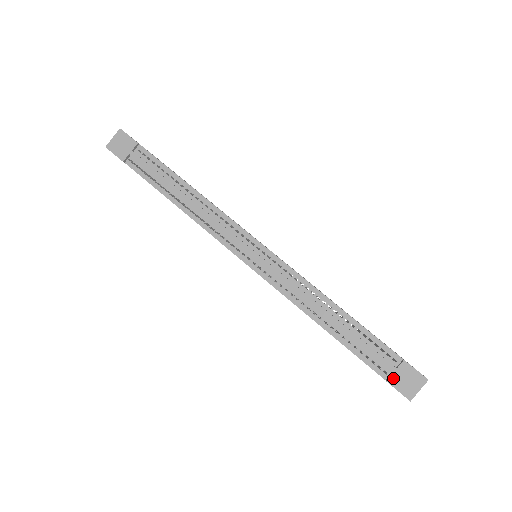
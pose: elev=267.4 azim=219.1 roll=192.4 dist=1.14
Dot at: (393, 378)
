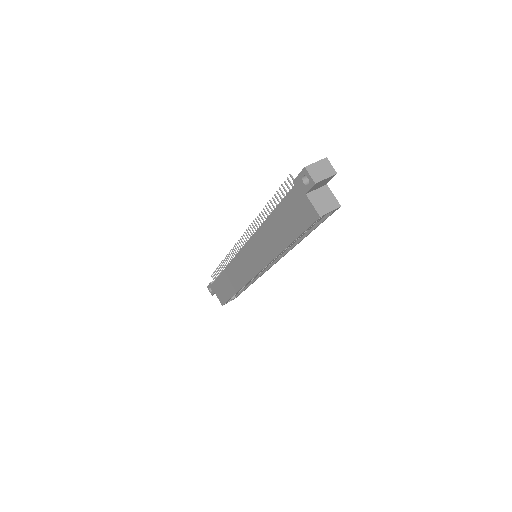
Dot at: occluded
